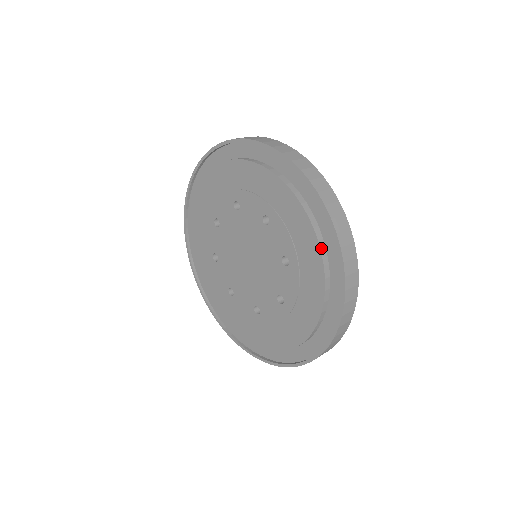
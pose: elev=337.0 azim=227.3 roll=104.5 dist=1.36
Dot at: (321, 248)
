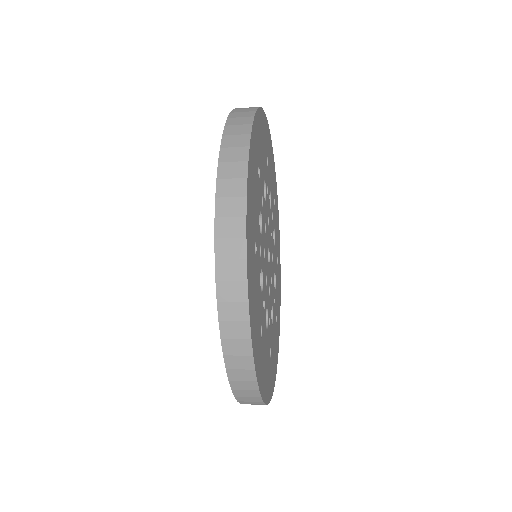
Dot at: occluded
